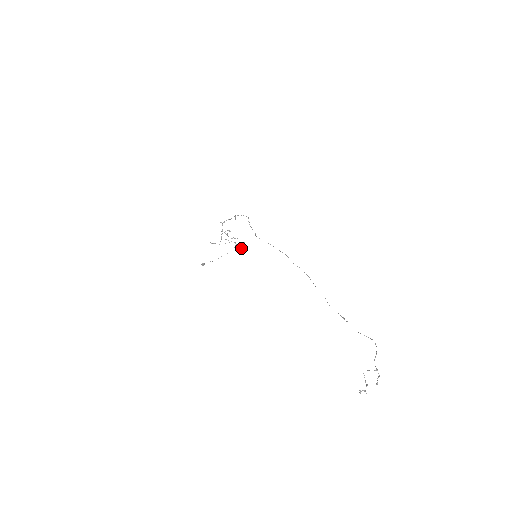
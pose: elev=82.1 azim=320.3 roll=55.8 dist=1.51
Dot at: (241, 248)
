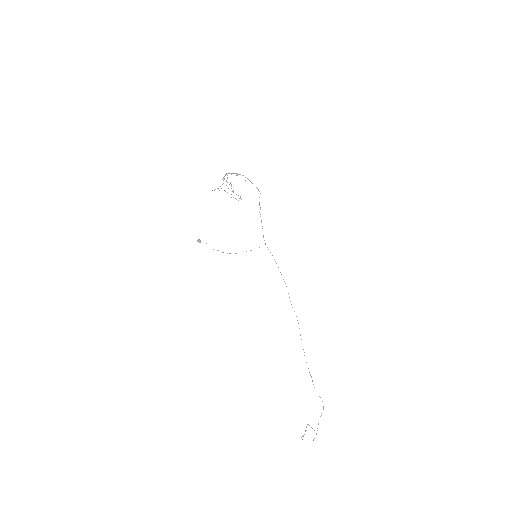
Dot at: (236, 199)
